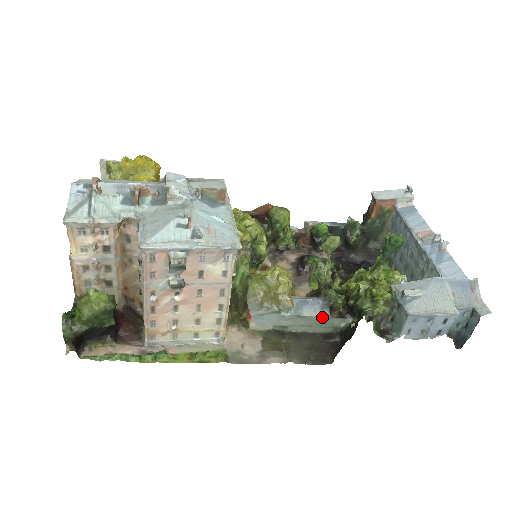
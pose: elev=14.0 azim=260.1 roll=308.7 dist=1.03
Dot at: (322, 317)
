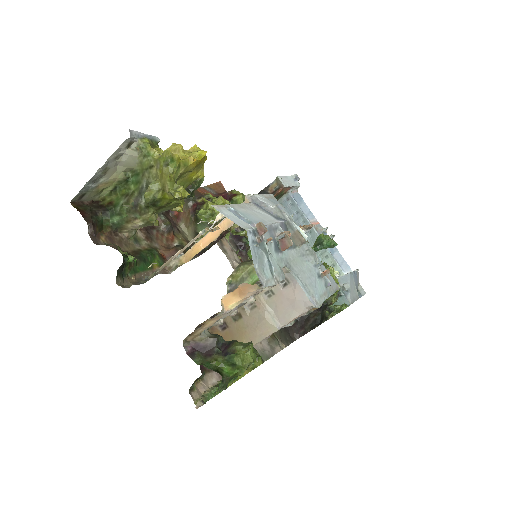
Dot at: occluded
